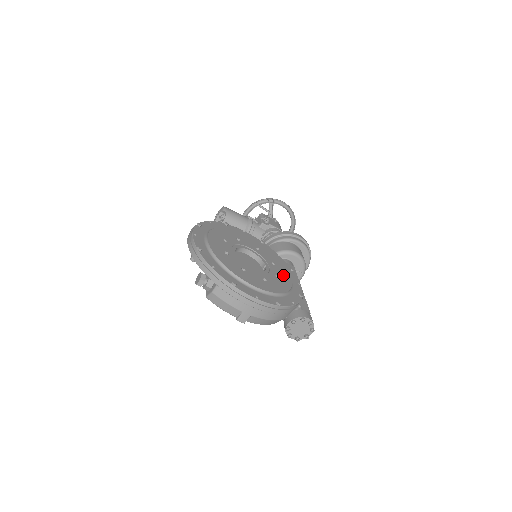
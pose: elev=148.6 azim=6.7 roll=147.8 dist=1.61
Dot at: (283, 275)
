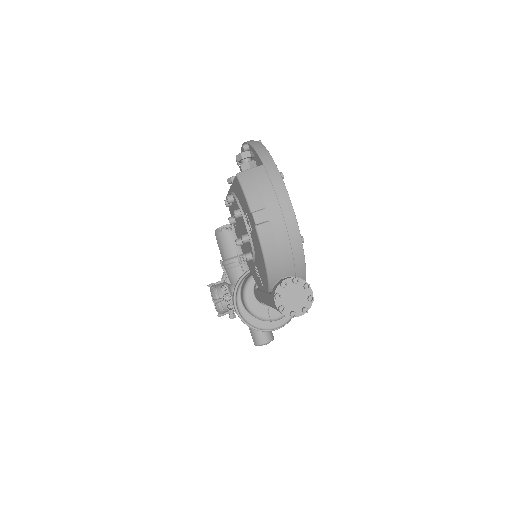
Dot at: occluded
